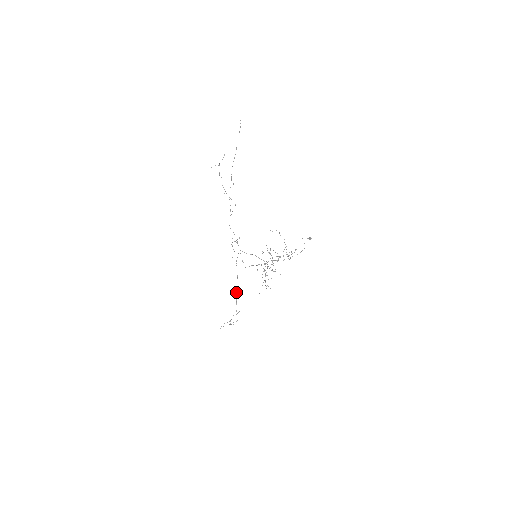
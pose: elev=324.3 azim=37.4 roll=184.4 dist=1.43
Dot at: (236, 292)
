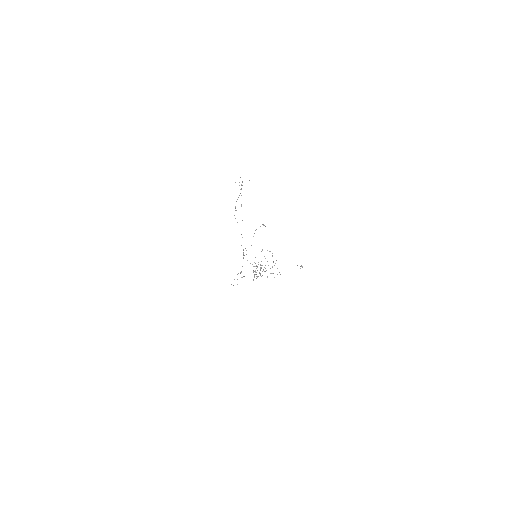
Dot at: (242, 266)
